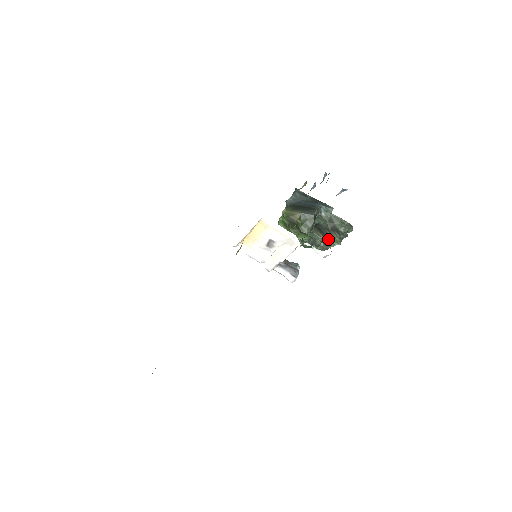
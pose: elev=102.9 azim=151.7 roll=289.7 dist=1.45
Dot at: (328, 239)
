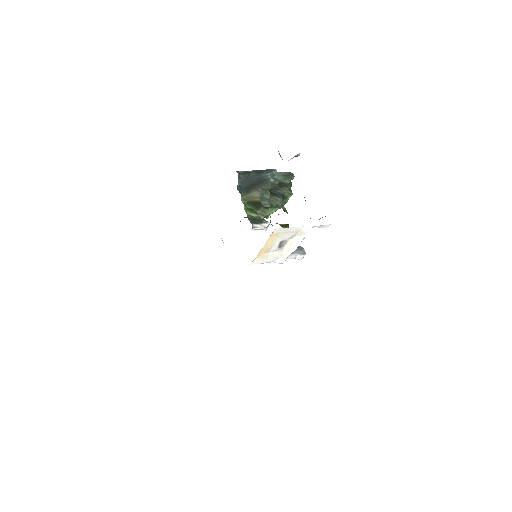
Dot at: (283, 197)
